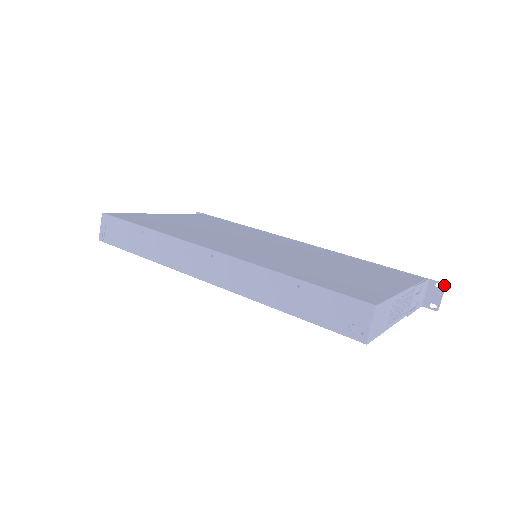
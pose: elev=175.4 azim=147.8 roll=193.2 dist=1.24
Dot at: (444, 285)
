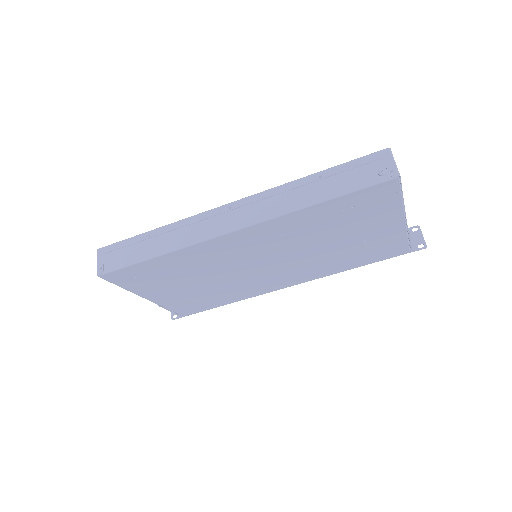
Dot at: (418, 226)
